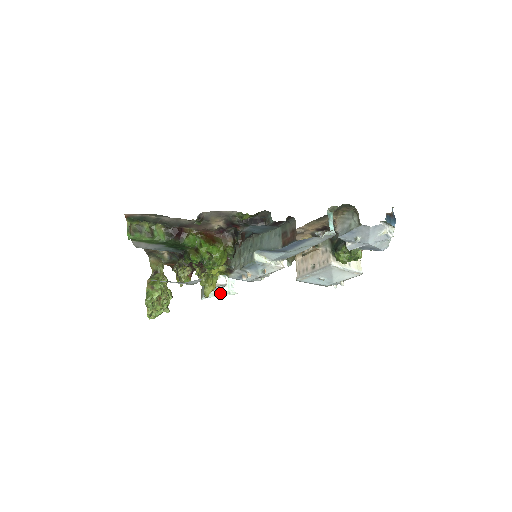
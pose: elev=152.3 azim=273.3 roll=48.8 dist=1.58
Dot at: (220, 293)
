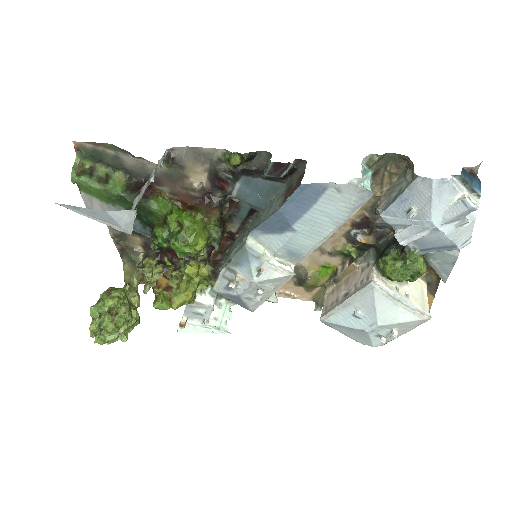
Dot at: (205, 326)
